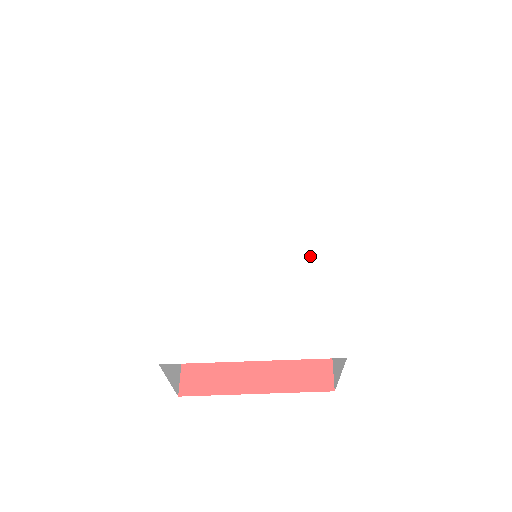
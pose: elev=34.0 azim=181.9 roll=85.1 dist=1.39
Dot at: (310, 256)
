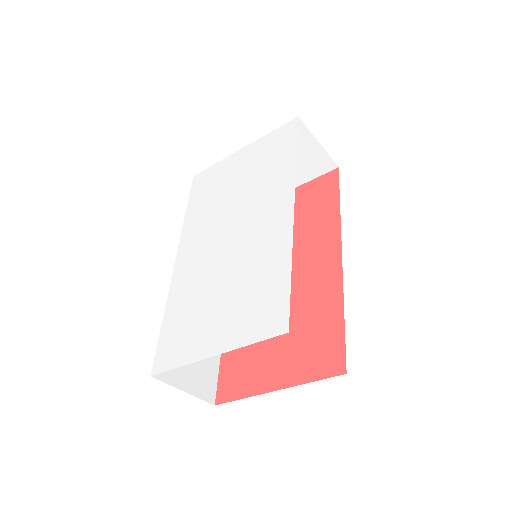
Dot at: (269, 239)
